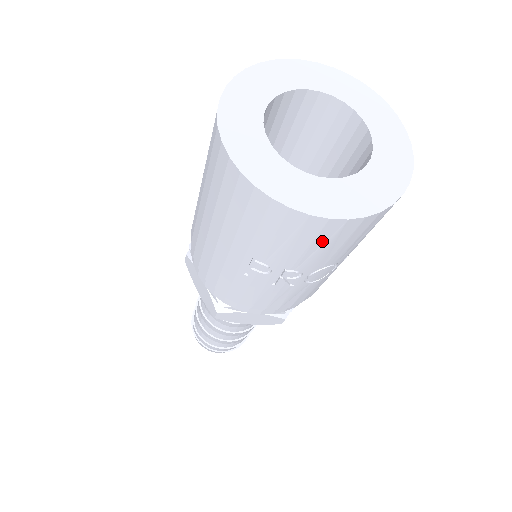
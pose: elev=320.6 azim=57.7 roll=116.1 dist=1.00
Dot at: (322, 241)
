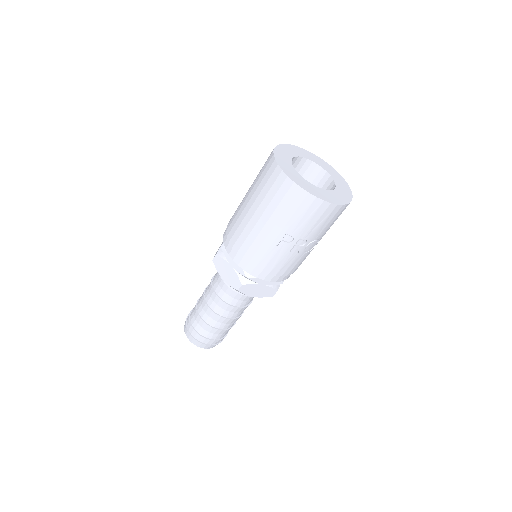
Dot at: (323, 218)
